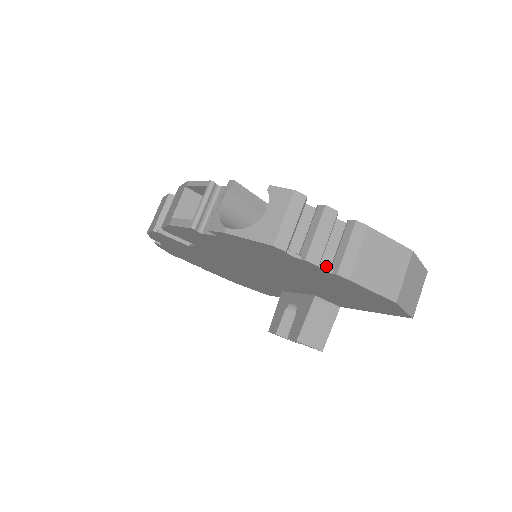
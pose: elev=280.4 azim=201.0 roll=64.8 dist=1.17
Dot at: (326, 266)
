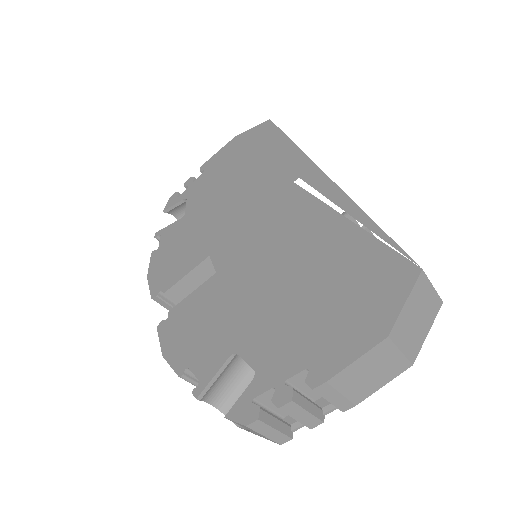
Dot at: occluded
